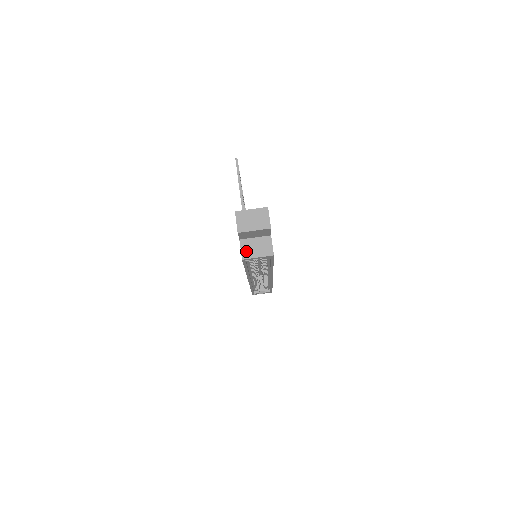
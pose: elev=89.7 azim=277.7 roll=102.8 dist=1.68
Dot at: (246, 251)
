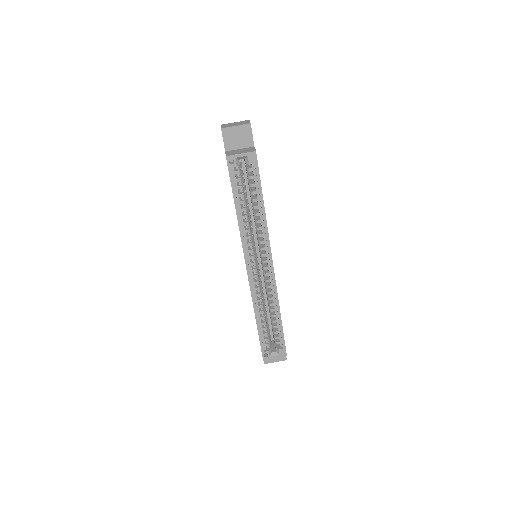
Dot at: (230, 153)
